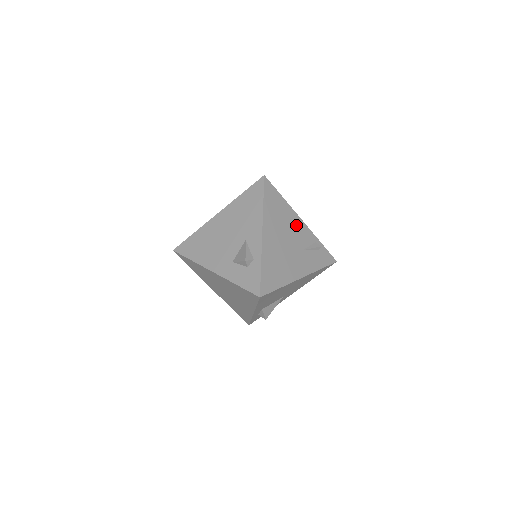
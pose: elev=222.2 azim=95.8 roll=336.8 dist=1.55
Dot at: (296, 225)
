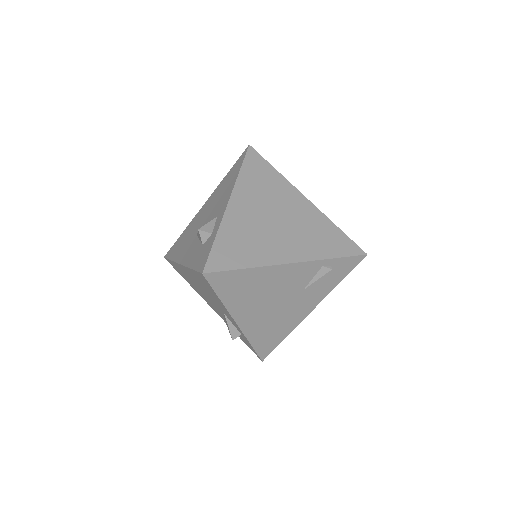
Dot at: (283, 276)
